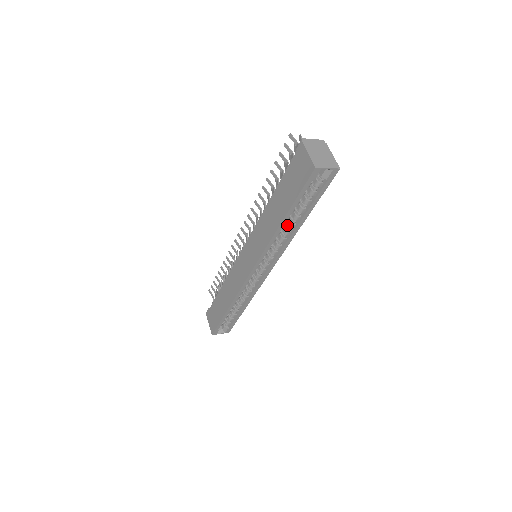
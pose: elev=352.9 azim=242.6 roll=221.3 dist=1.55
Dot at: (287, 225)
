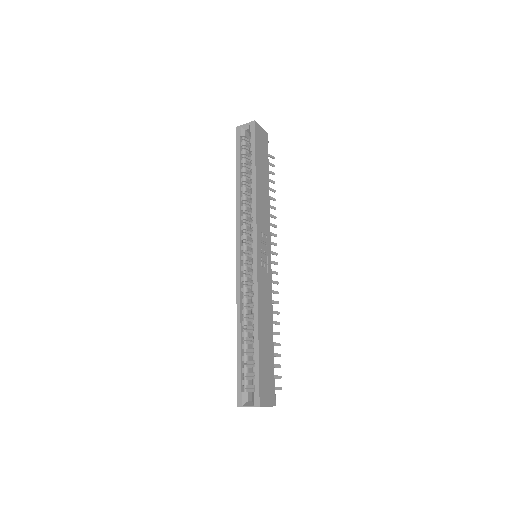
Dot at: occluded
